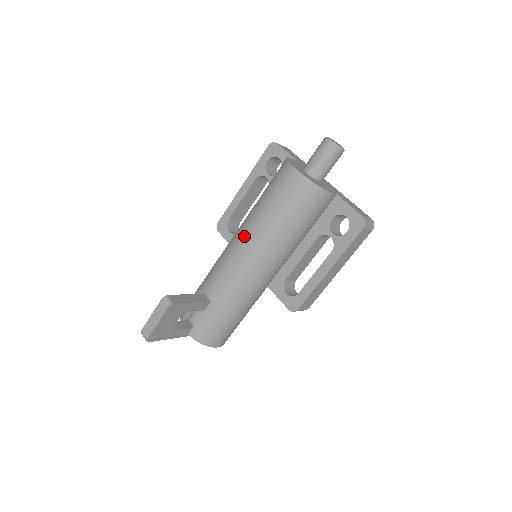
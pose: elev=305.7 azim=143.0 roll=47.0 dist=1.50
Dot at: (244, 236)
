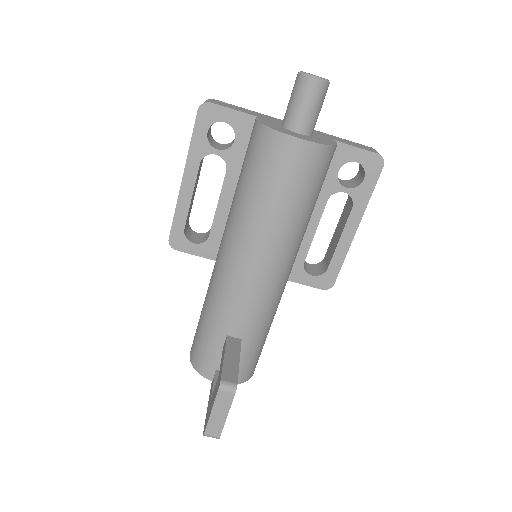
Dot at: (254, 249)
